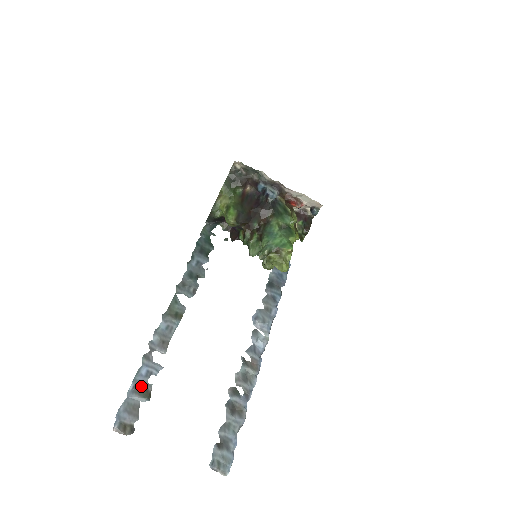
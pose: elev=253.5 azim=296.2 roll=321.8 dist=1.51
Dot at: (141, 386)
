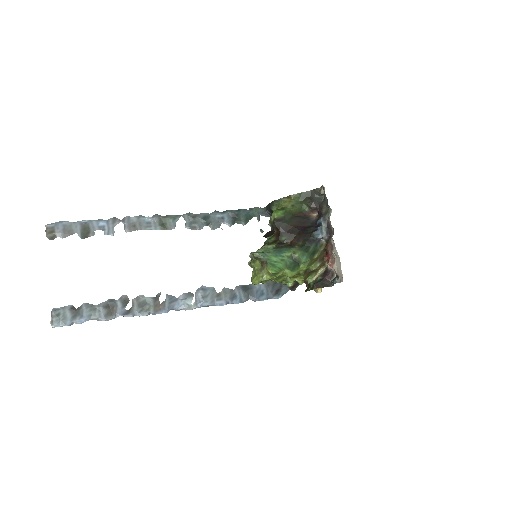
Dot at: (89, 227)
